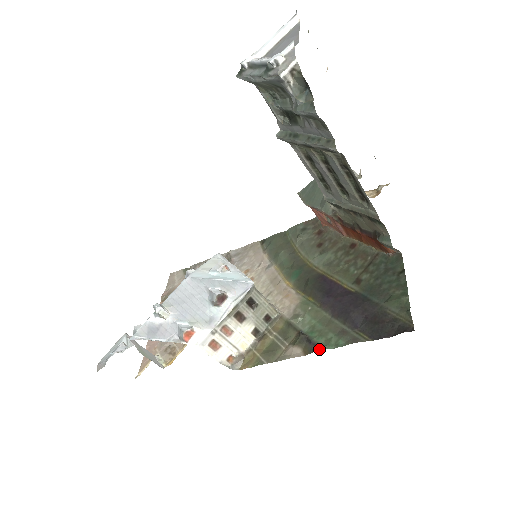
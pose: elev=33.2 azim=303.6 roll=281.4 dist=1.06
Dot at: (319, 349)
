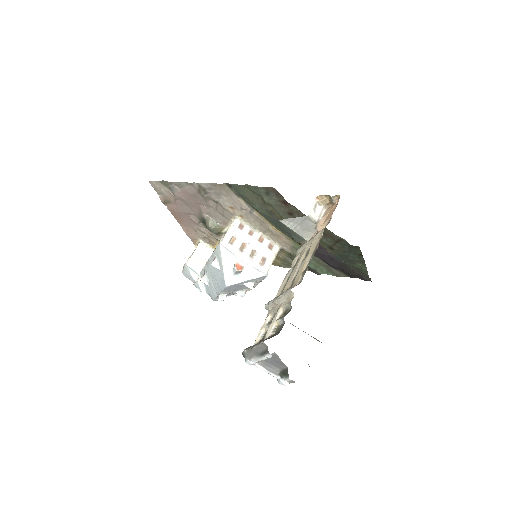
Dot at: occluded
